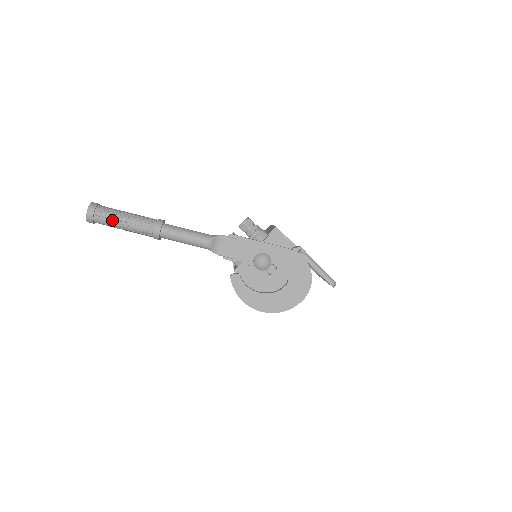
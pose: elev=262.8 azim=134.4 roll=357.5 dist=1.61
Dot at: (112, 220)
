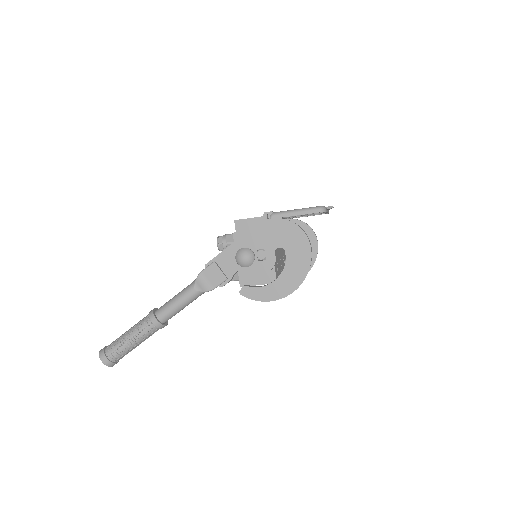
Dot at: (121, 348)
